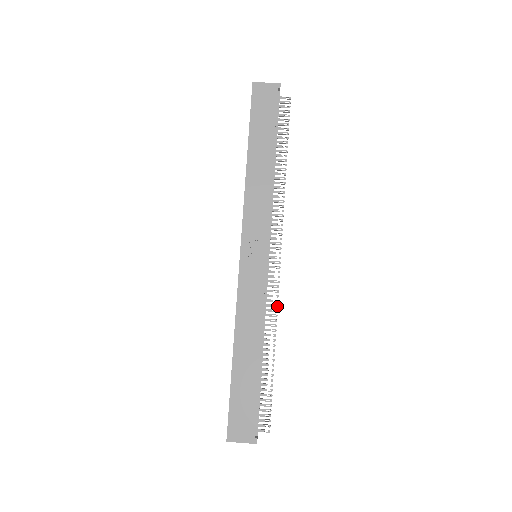
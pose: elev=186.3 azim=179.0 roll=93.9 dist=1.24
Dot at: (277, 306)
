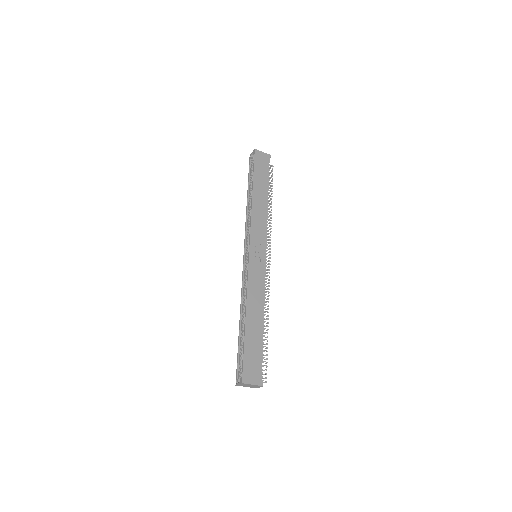
Dot at: (269, 292)
